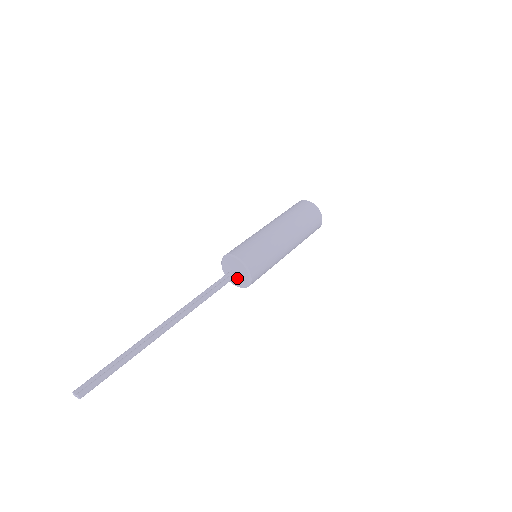
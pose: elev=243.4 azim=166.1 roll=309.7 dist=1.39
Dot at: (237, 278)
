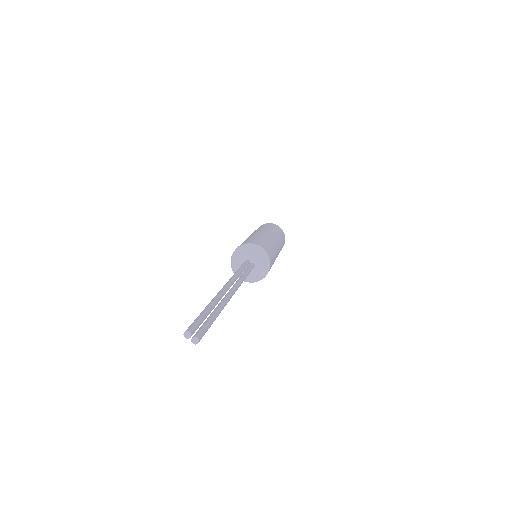
Dot at: occluded
